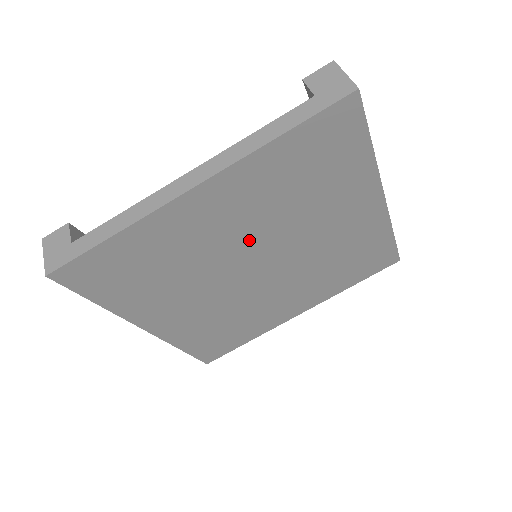
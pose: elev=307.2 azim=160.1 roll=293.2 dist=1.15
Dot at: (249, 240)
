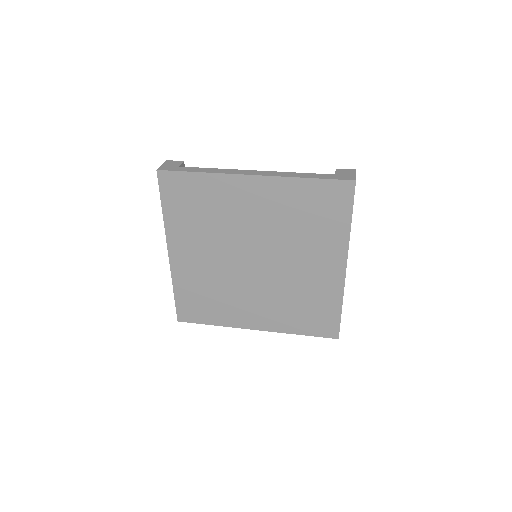
Dot at: (259, 234)
